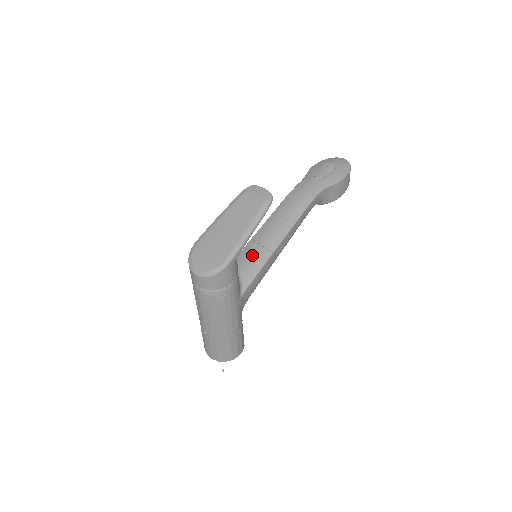
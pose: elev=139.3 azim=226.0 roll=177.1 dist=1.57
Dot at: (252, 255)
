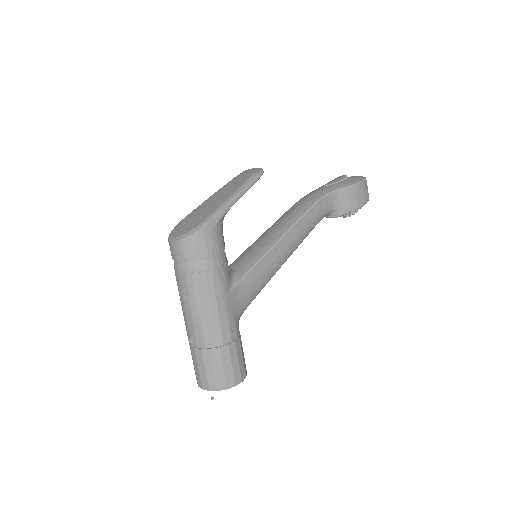
Dot at: (250, 252)
